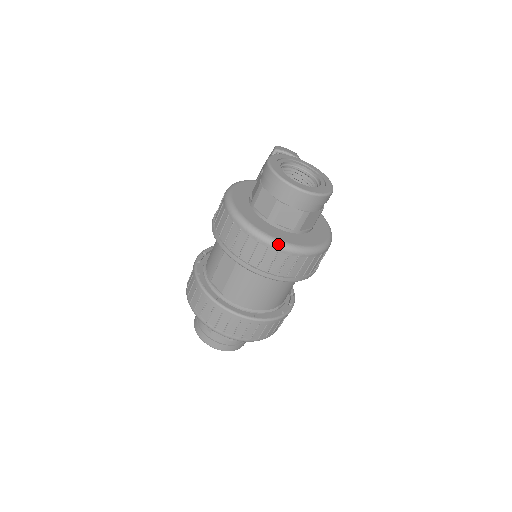
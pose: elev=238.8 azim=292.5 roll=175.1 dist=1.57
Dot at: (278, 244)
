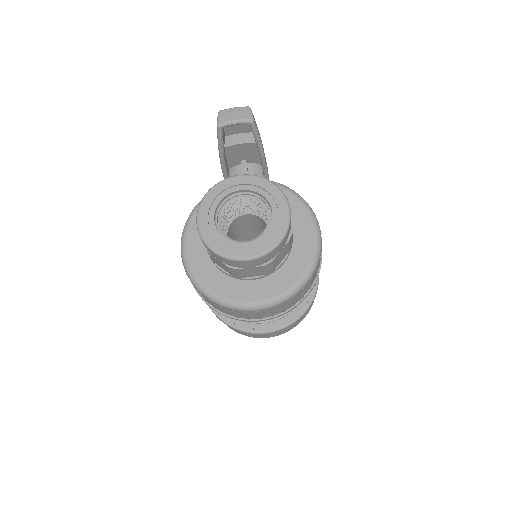
Dot at: (253, 308)
